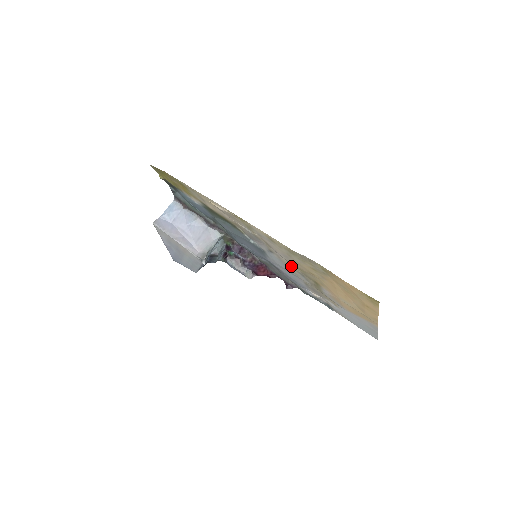
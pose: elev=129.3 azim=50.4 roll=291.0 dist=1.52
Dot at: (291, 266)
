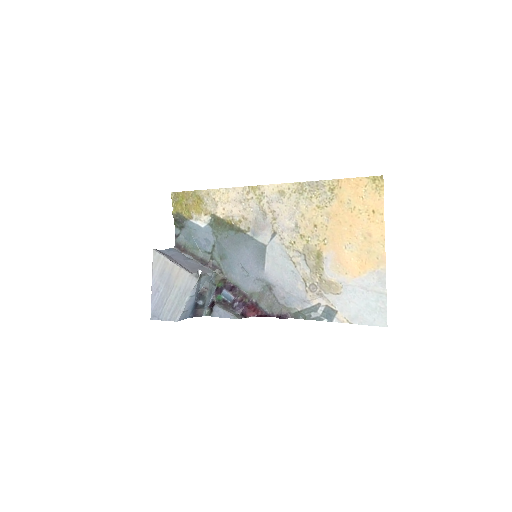
Dot at: (293, 246)
